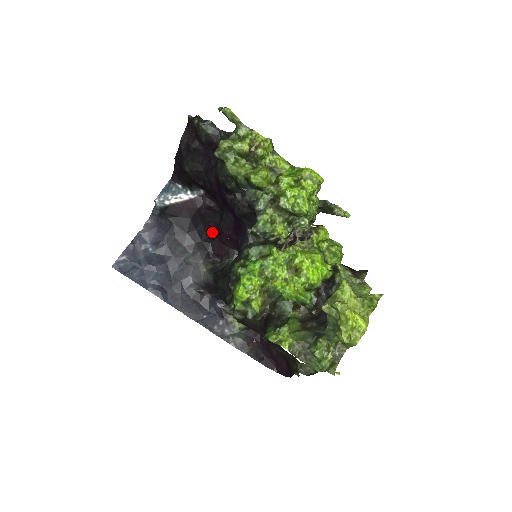
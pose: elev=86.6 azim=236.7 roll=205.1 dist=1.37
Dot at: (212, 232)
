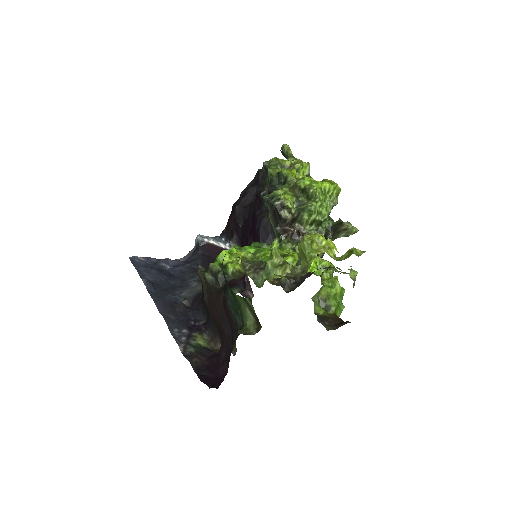
Dot at: occluded
